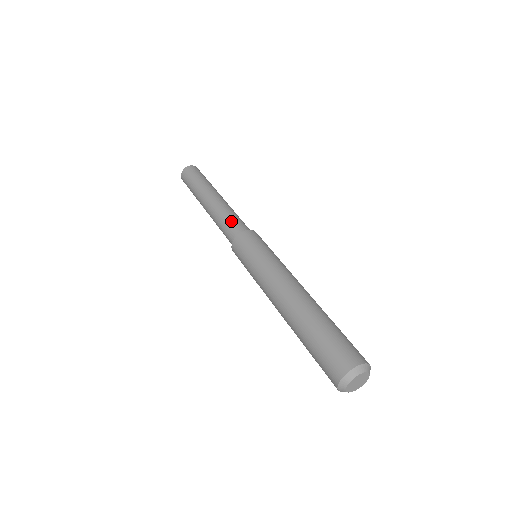
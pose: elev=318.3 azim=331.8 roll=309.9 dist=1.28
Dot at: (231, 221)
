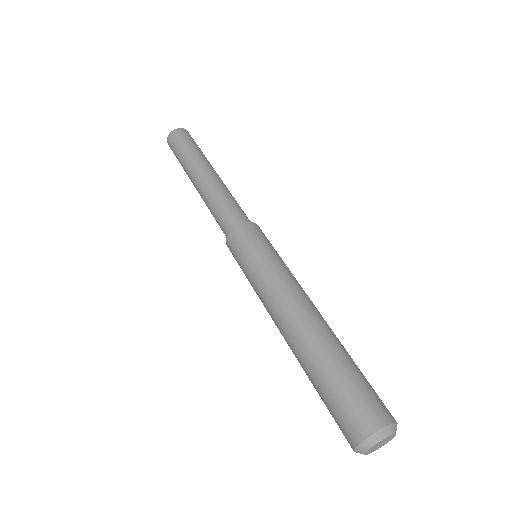
Dot at: (224, 210)
